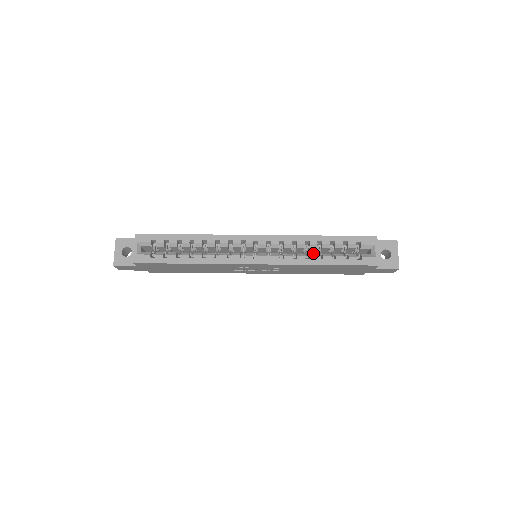
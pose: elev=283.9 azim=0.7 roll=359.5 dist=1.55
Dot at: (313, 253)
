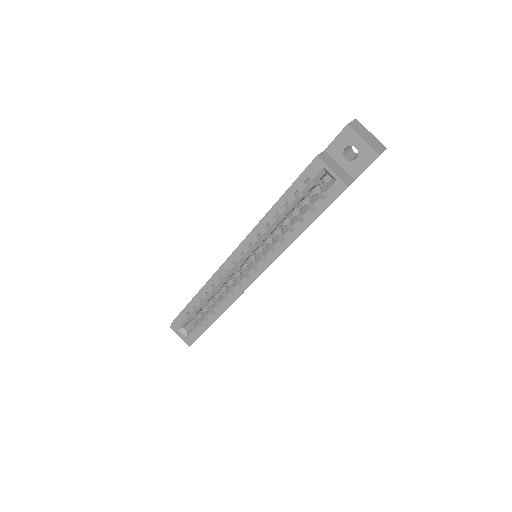
Dot at: occluded
